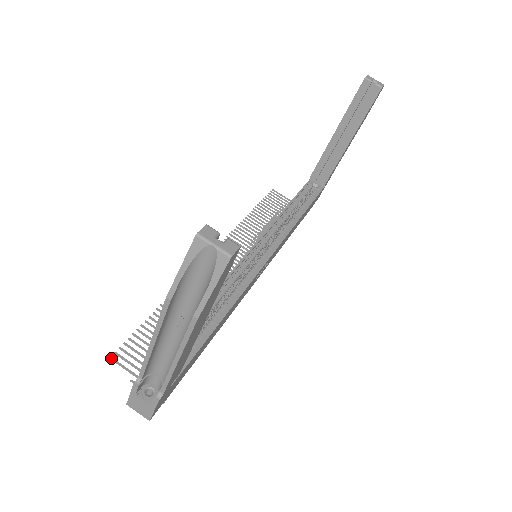
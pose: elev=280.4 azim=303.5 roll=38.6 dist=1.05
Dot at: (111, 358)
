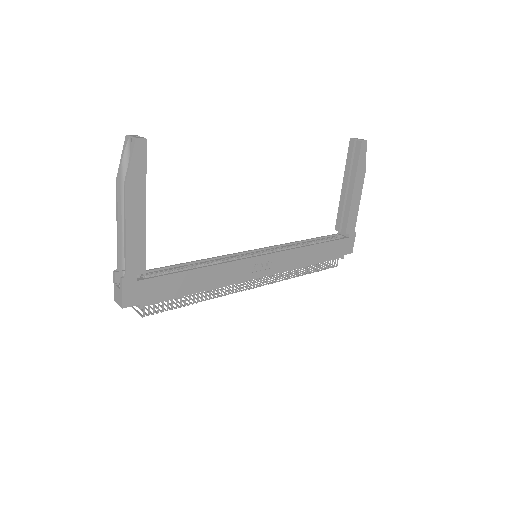
Dot at: occluded
